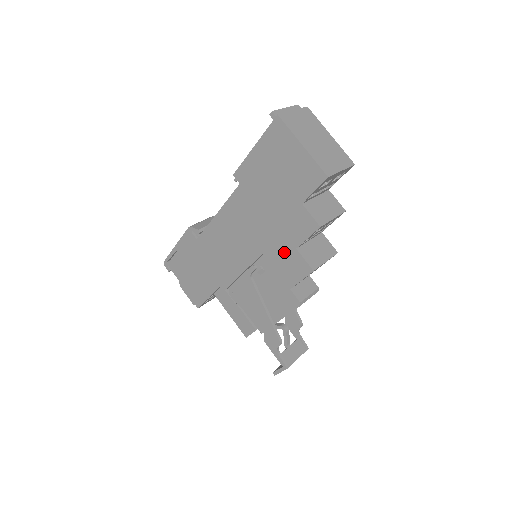
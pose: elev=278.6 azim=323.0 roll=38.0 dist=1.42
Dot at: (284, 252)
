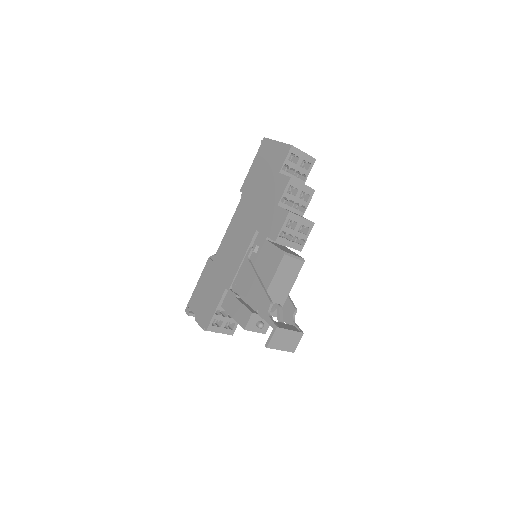
Dot at: (270, 215)
